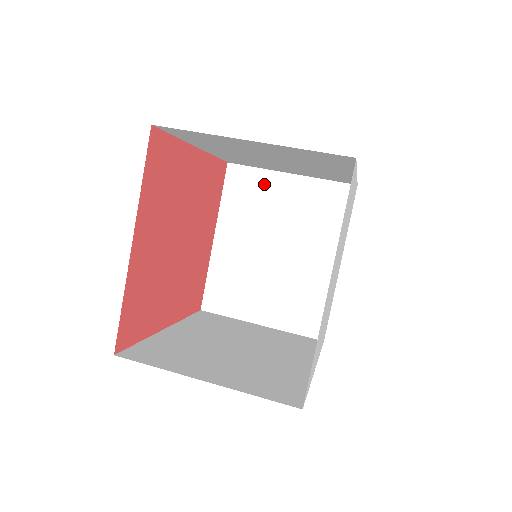
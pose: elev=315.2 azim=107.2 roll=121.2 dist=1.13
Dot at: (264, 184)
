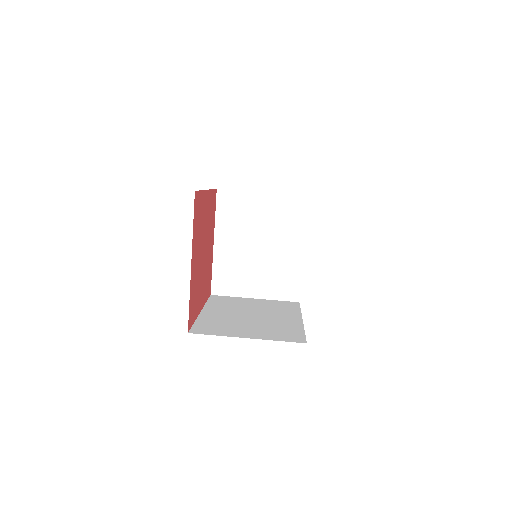
Dot at: (245, 201)
